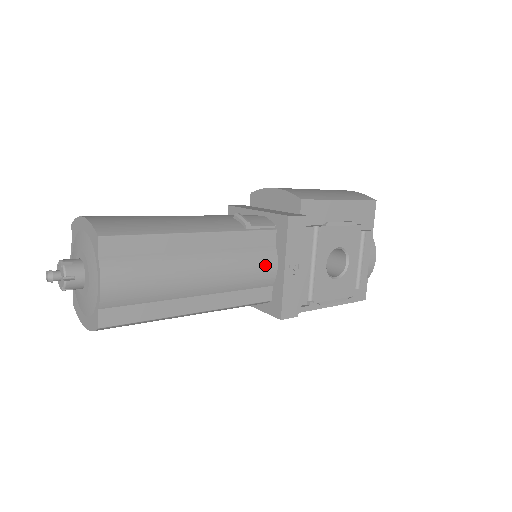
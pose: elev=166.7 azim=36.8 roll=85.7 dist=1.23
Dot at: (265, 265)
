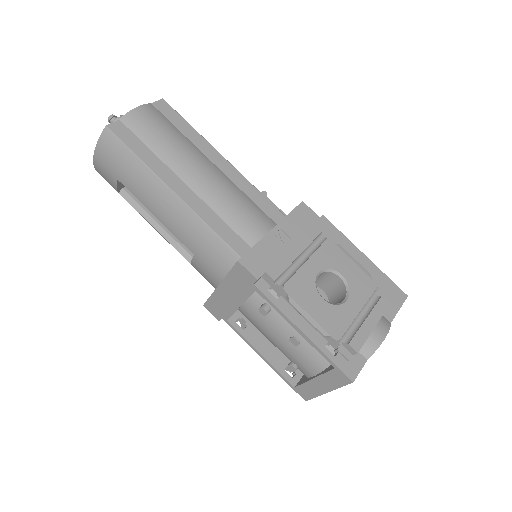
Dot at: (257, 221)
